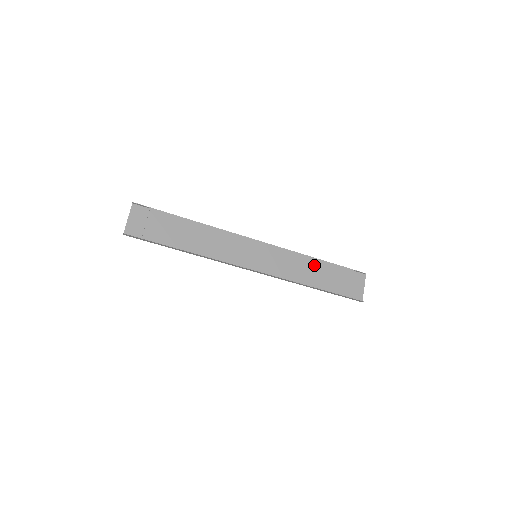
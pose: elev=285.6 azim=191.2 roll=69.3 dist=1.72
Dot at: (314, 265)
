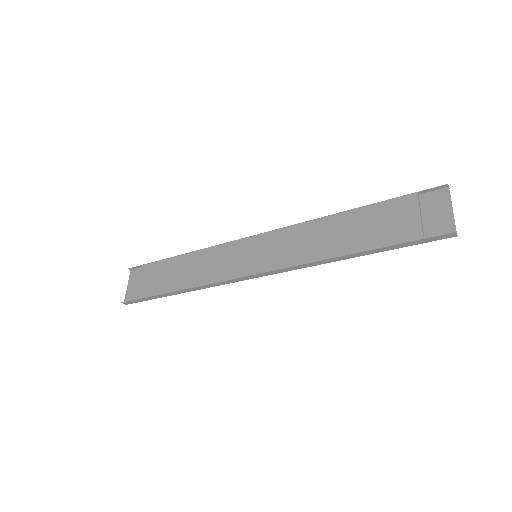
Dot at: (340, 223)
